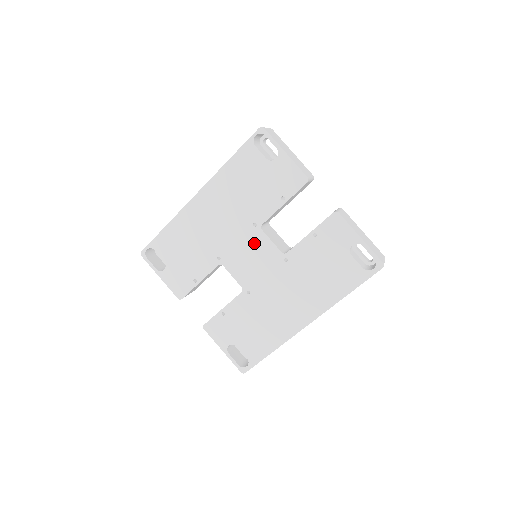
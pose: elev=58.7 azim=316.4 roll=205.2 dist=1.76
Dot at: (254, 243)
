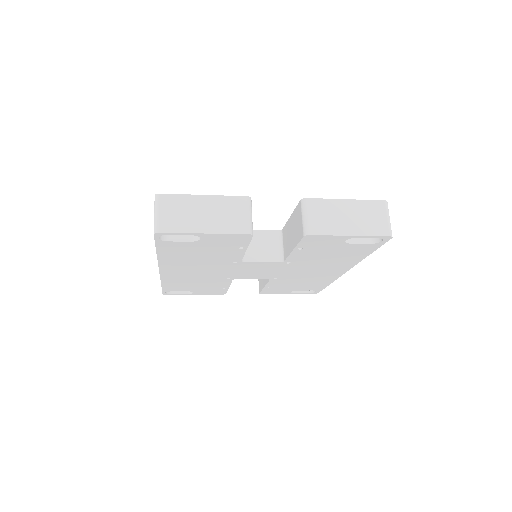
Dot at: (248, 267)
